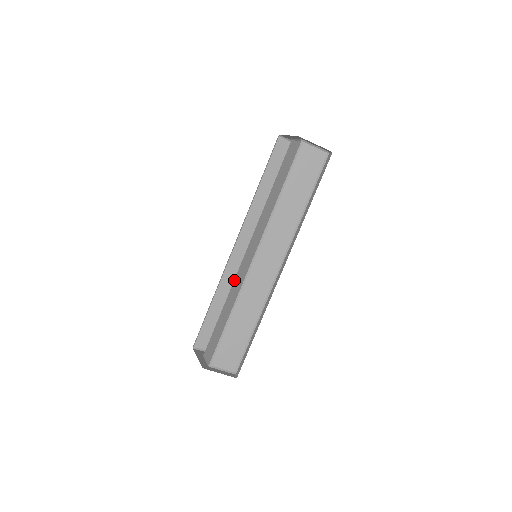
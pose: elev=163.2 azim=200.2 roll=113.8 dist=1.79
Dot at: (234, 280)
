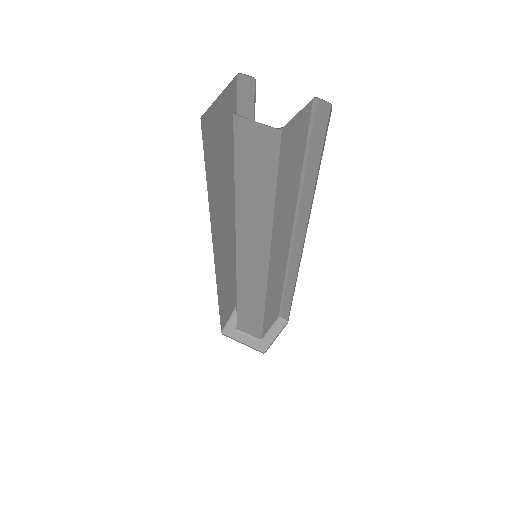
Dot at: (237, 282)
